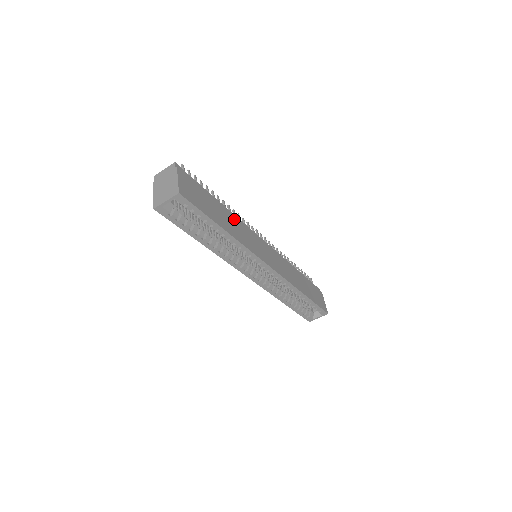
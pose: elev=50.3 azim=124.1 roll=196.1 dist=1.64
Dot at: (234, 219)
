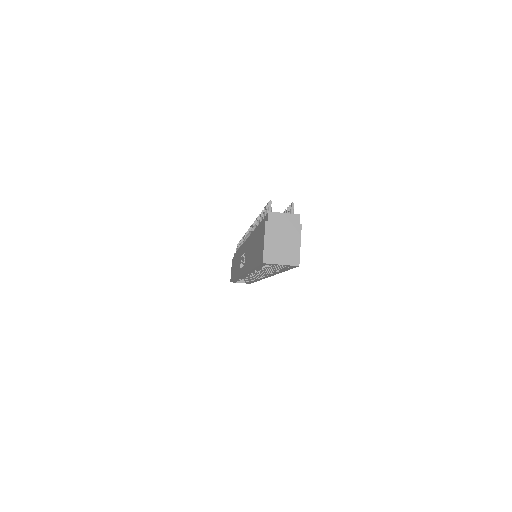
Dot at: occluded
